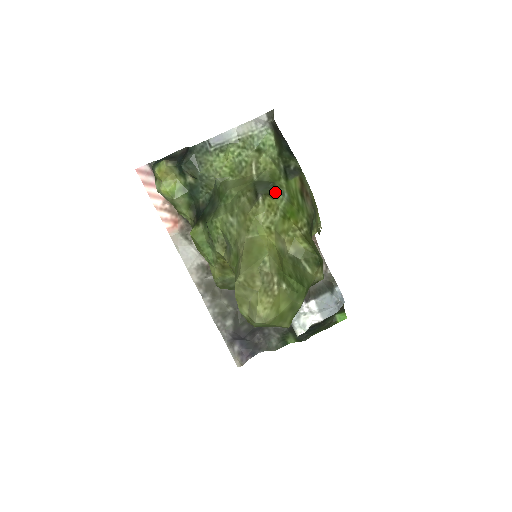
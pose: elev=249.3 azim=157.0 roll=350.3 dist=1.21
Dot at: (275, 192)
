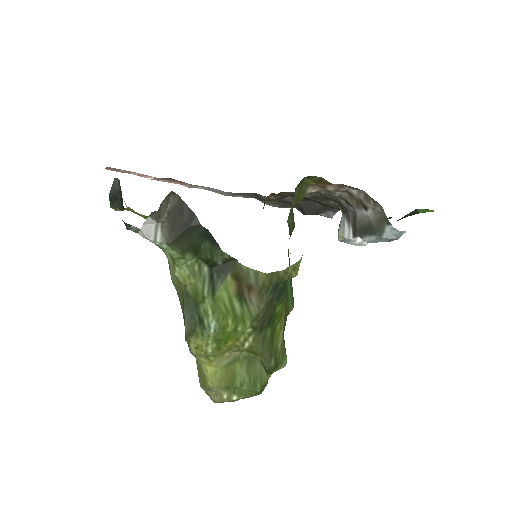
Dot at: (199, 328)
